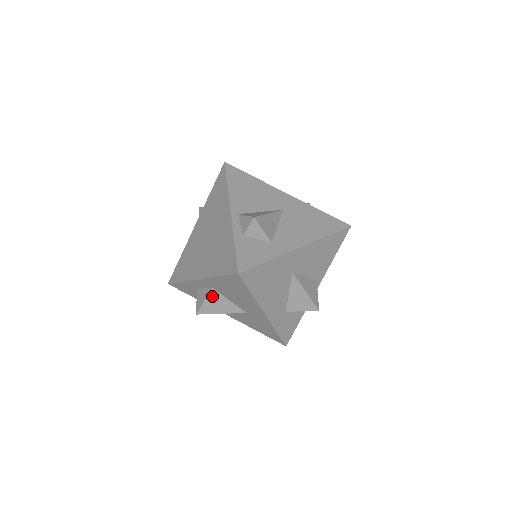
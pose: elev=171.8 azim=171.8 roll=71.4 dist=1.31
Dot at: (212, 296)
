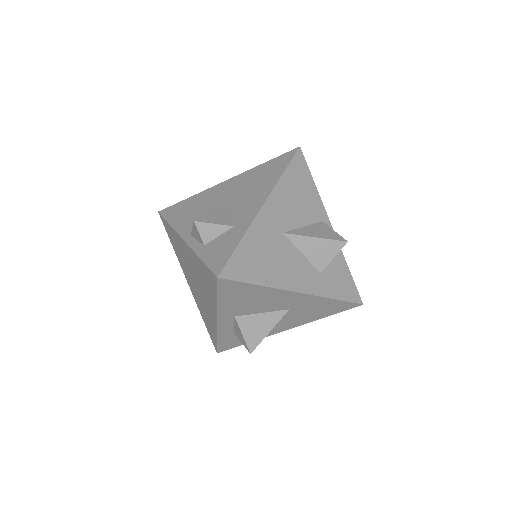
Dot at: (244, 324)
